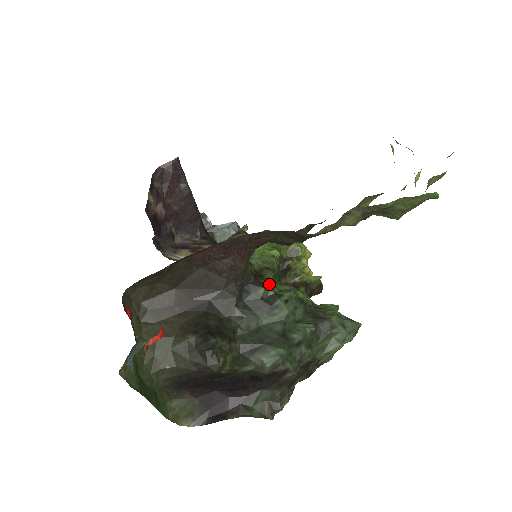
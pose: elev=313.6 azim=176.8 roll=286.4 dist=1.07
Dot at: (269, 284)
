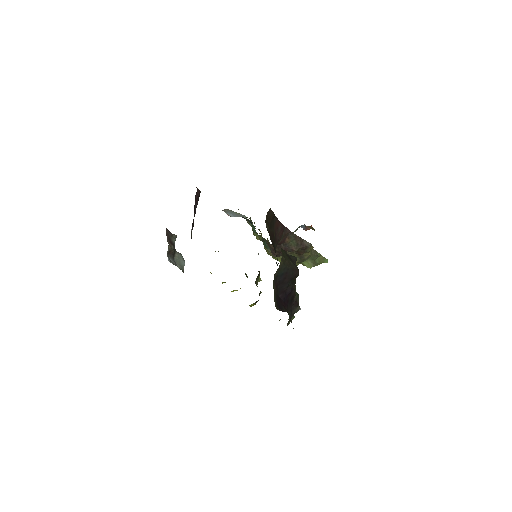
Dot at: occluded
